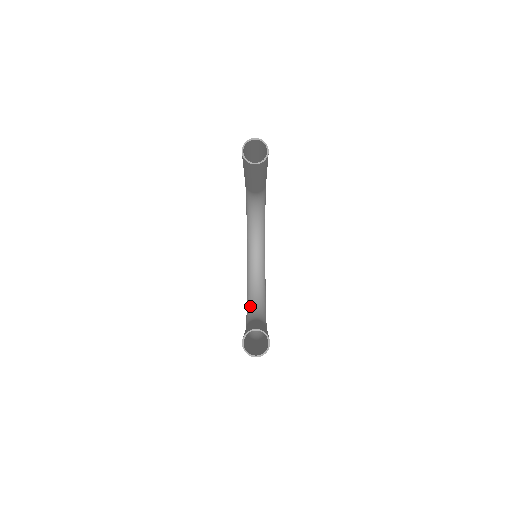
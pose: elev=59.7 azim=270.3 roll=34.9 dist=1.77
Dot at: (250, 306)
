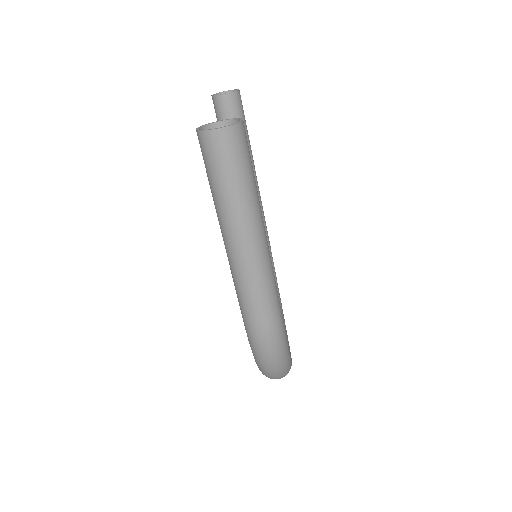
Dot at: occluded
